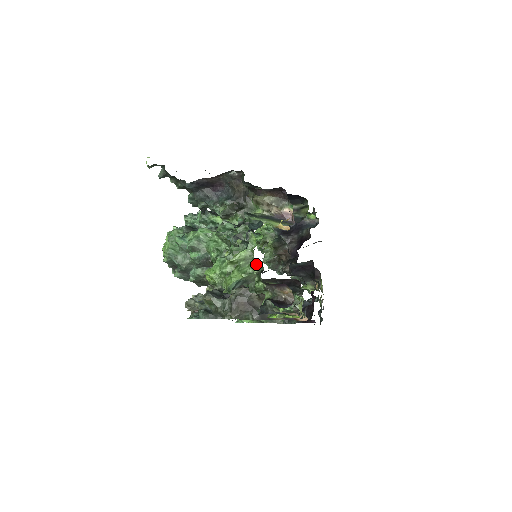
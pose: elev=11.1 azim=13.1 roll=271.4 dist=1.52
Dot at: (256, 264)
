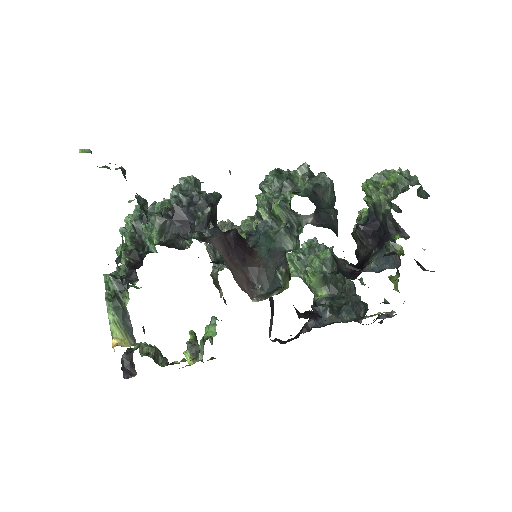
Dot at: occluded
